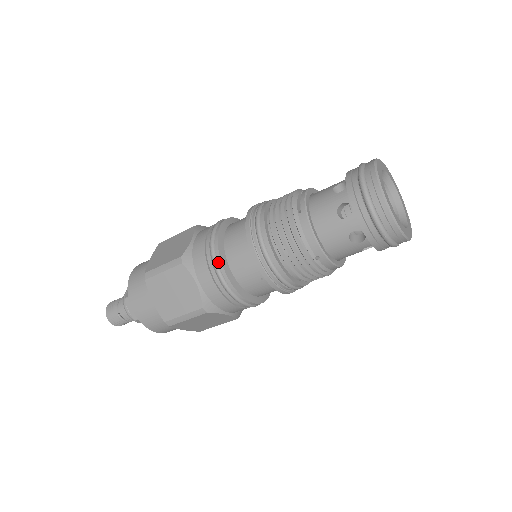
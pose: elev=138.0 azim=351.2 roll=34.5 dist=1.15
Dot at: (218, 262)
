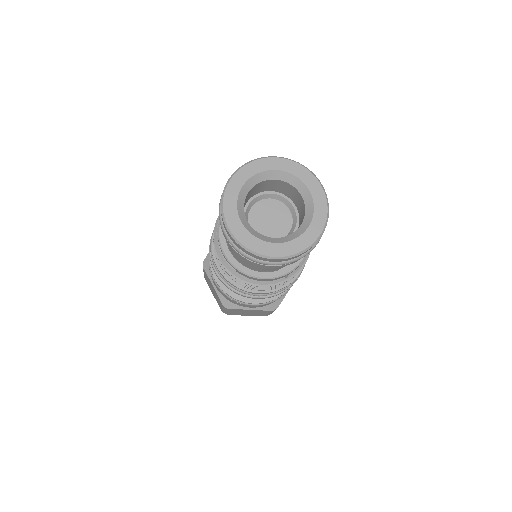
Dot at: (242, 302)
